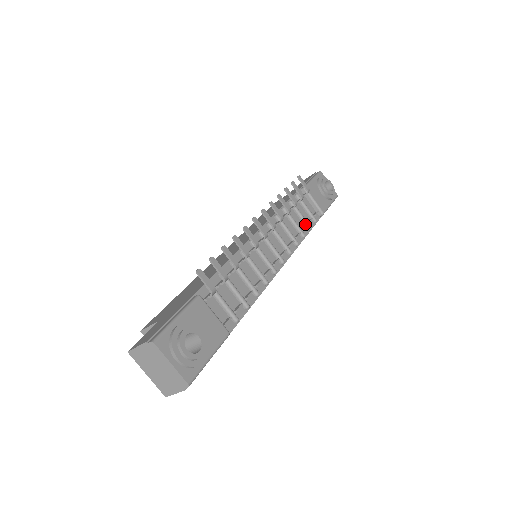
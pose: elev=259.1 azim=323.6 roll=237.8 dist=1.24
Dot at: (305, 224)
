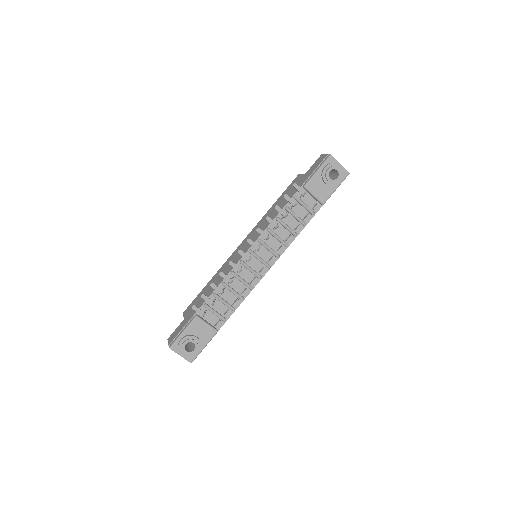
Dot at: (300, 223)
